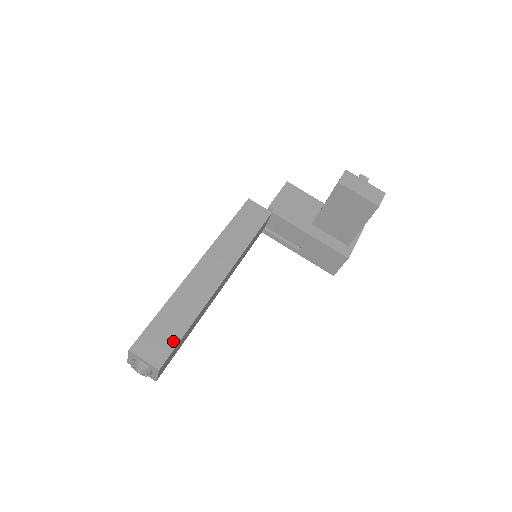
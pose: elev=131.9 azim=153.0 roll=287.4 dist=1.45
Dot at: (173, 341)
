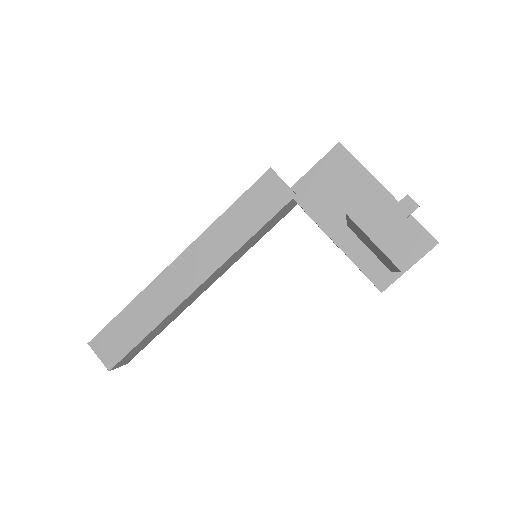
Dot at: (128, 346)
